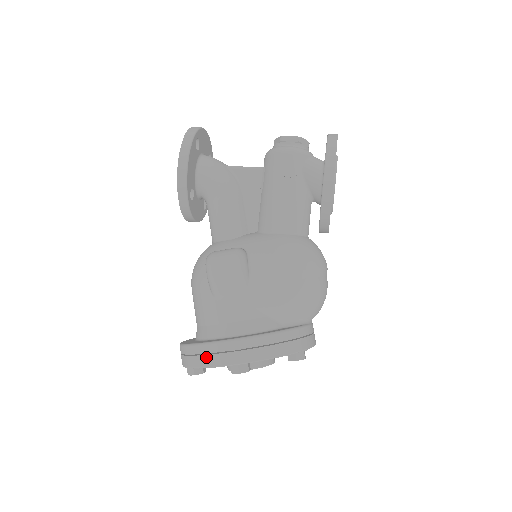
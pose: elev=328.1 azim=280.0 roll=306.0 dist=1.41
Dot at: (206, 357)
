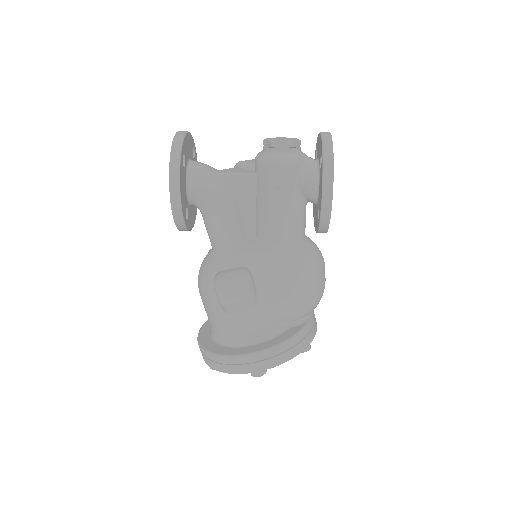
Dot at: (228, 366)
